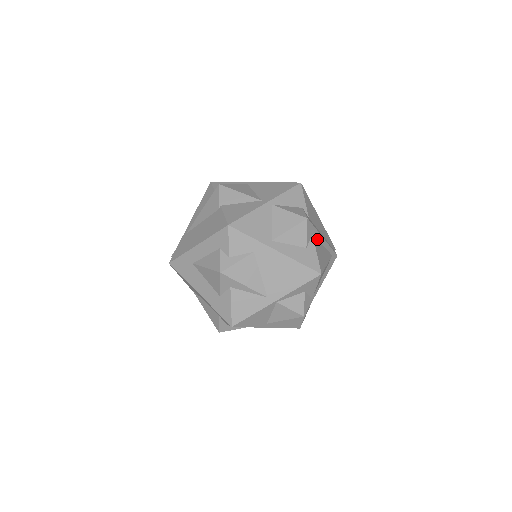
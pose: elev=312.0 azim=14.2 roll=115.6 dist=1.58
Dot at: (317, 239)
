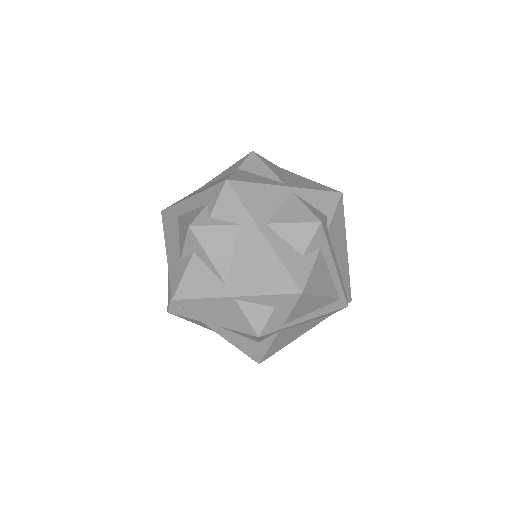
Dot at: (325, 260)
